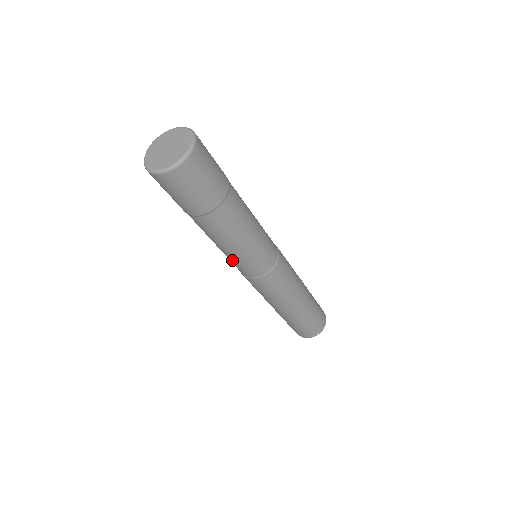
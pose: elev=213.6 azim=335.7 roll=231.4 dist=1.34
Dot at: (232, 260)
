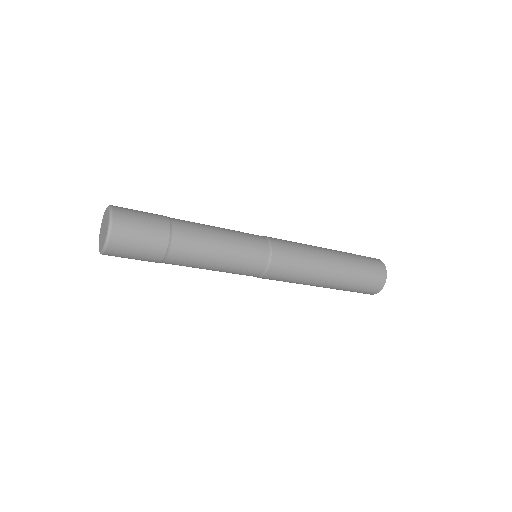
Dot at: occluded
